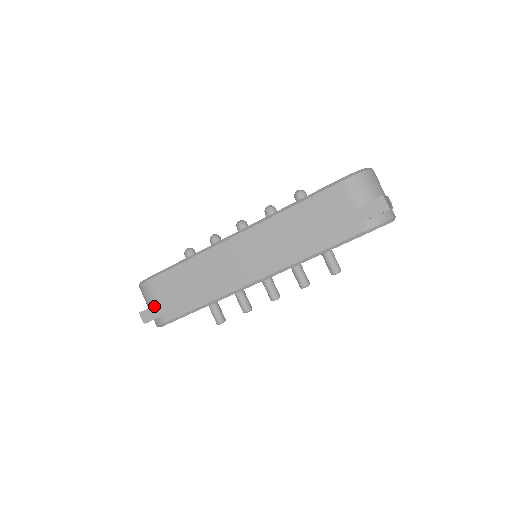
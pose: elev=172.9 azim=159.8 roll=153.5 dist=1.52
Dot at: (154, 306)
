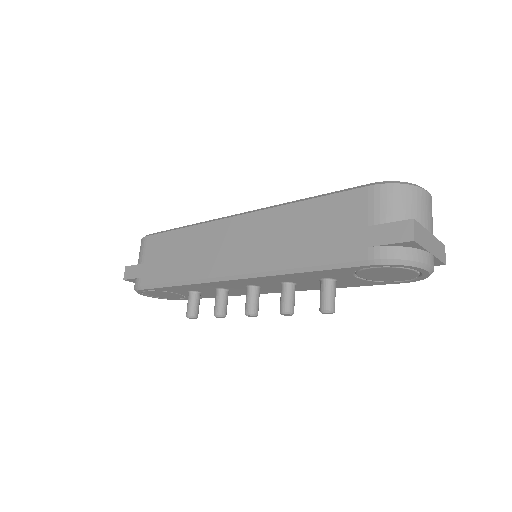
Dot at: (139, 265)
